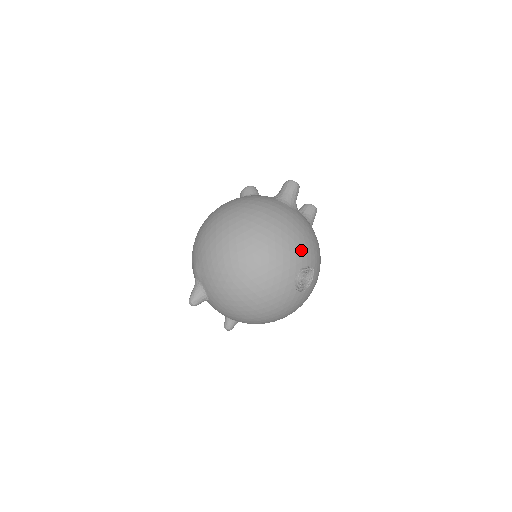
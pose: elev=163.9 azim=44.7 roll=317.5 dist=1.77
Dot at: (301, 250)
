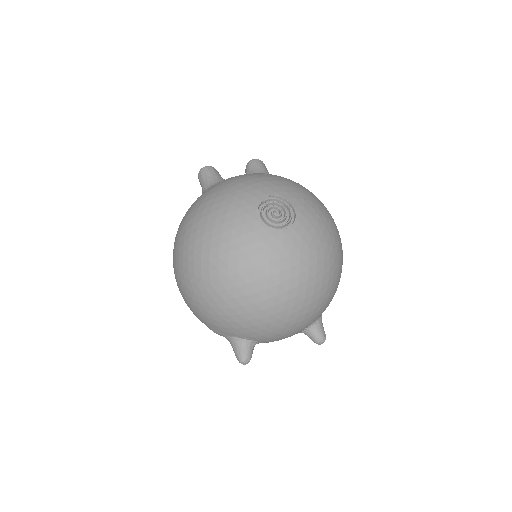
Dot at: (239, 199)
